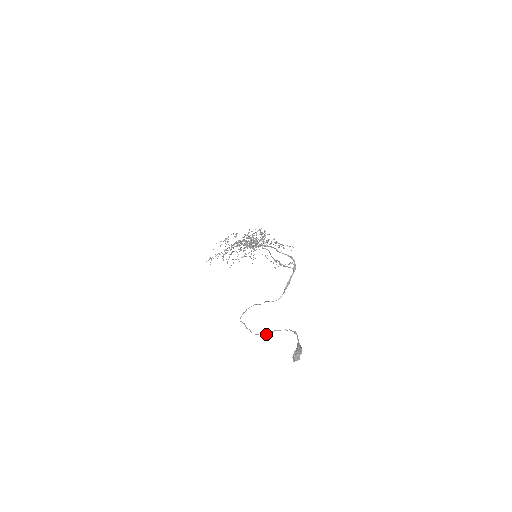
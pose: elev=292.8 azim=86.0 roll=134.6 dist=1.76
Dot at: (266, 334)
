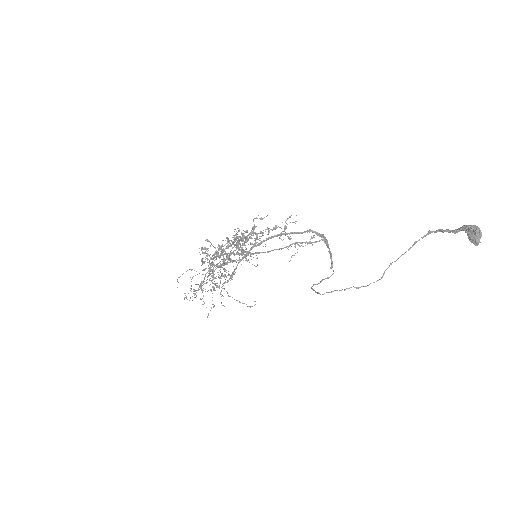
Dot at: (383, 275)
